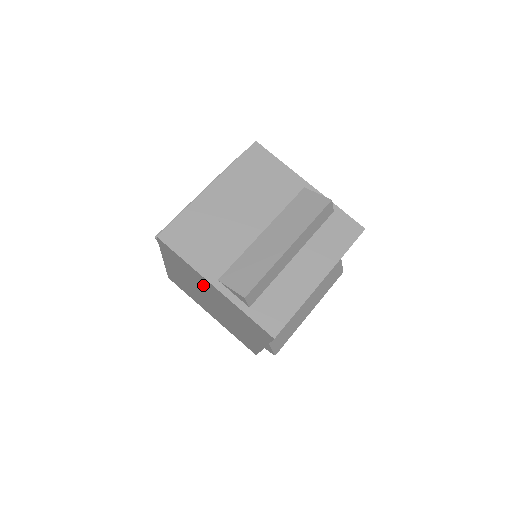
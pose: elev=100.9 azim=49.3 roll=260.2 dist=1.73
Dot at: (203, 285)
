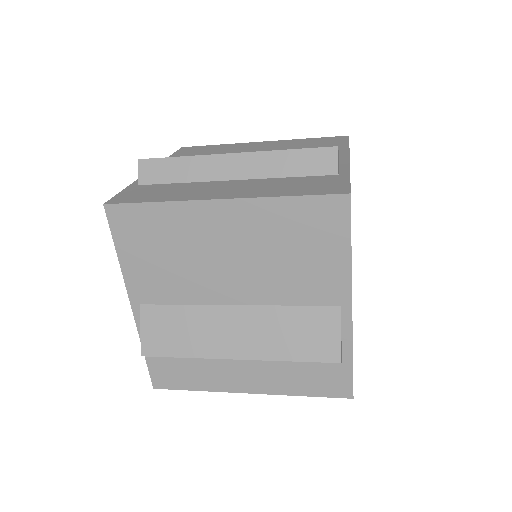
Dot at: occluded
